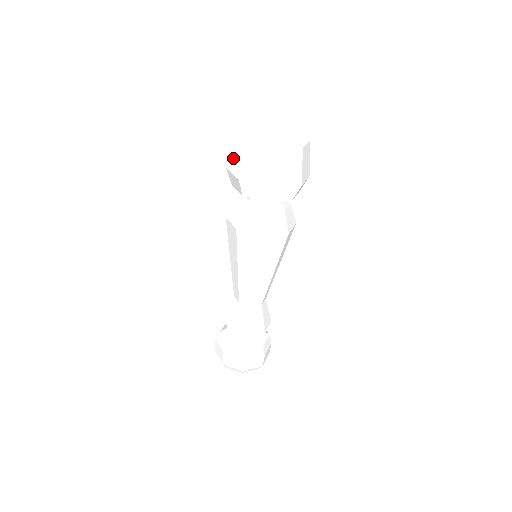
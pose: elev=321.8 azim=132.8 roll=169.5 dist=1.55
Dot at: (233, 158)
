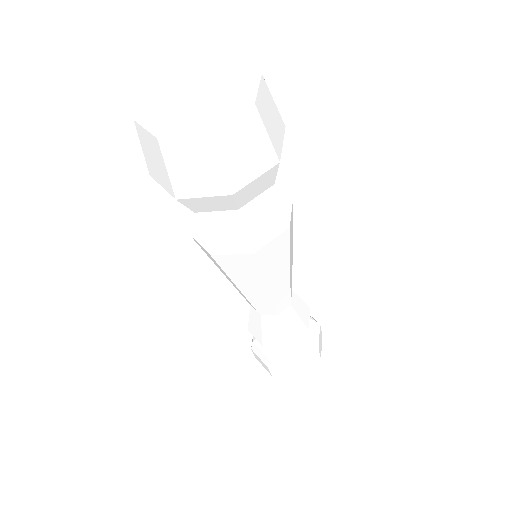
Dot at: (151, 163)
